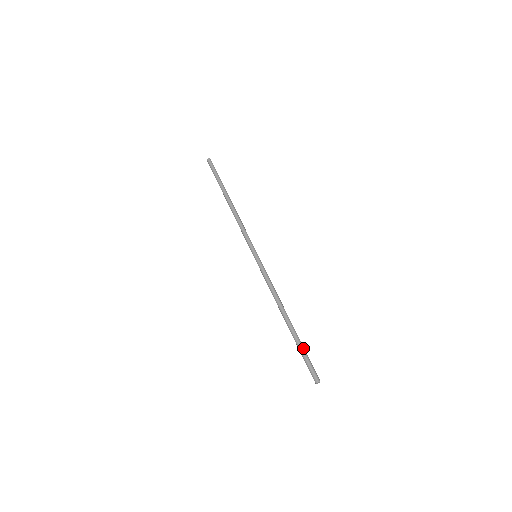
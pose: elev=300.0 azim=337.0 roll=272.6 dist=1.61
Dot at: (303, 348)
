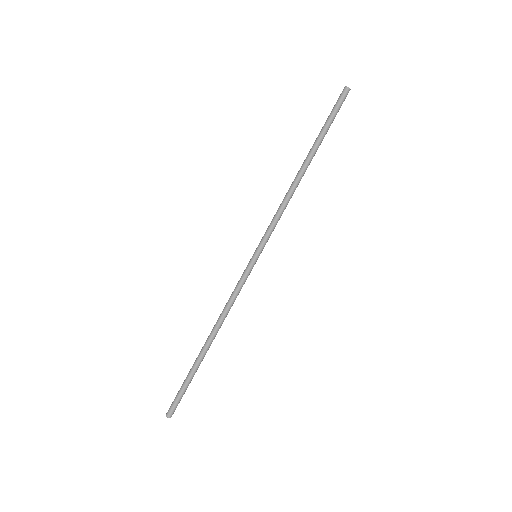
Dot at: (187, 379)
